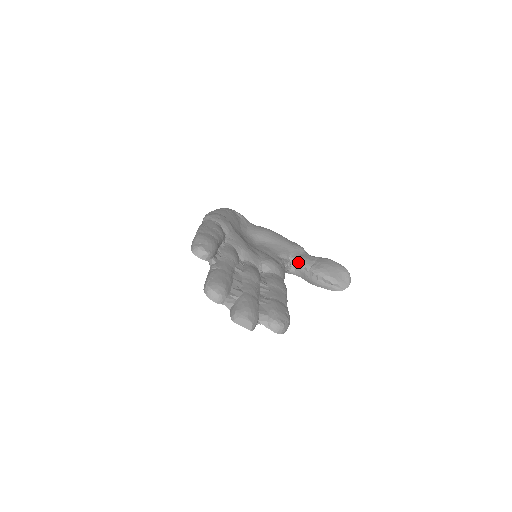
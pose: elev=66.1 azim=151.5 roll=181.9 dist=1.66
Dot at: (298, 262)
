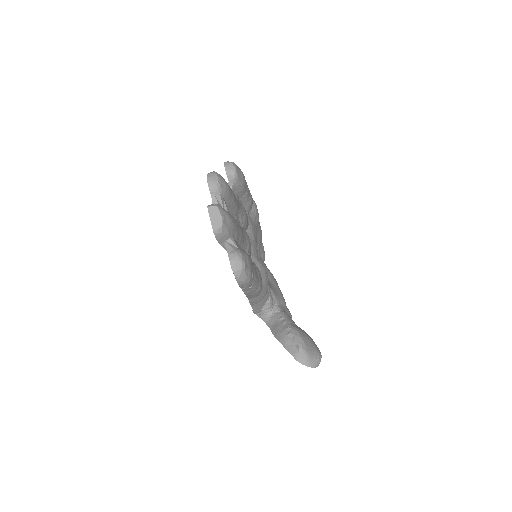
Dot at: (281, 312)
